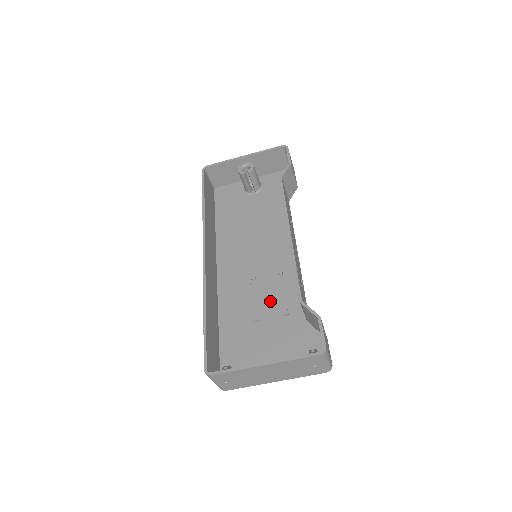
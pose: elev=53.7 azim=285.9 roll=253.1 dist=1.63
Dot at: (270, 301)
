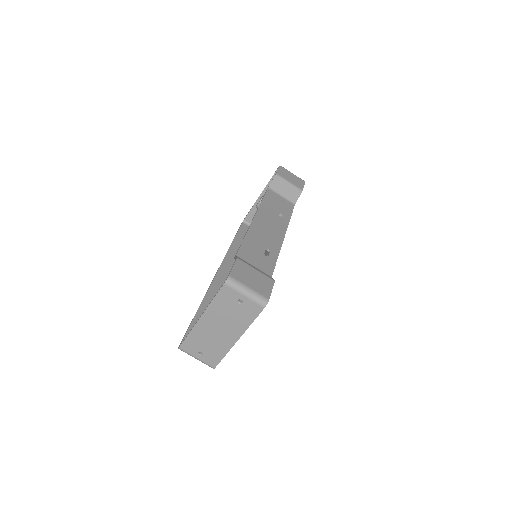
Dot at: occluded
